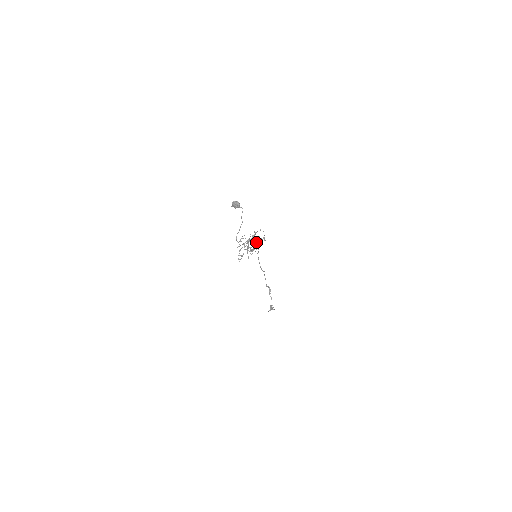
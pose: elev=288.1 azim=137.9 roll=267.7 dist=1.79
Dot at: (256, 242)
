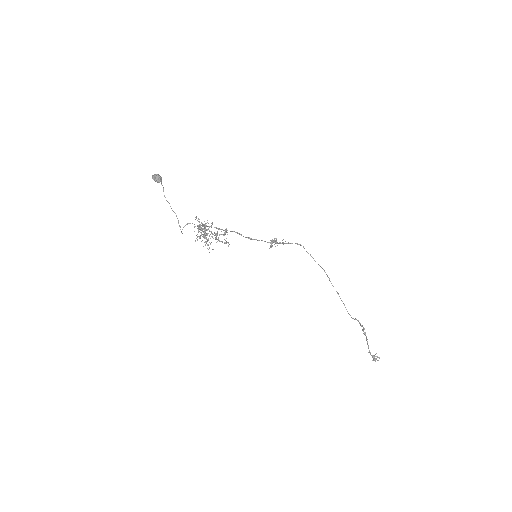
Dot at: occluded
